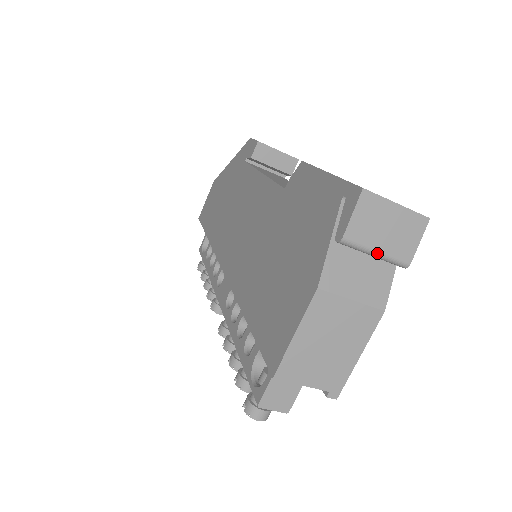
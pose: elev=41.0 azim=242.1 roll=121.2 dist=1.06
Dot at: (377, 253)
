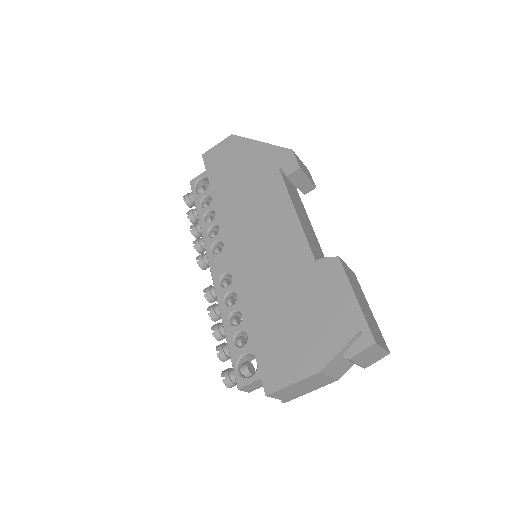
Dot at: (357, 364)
